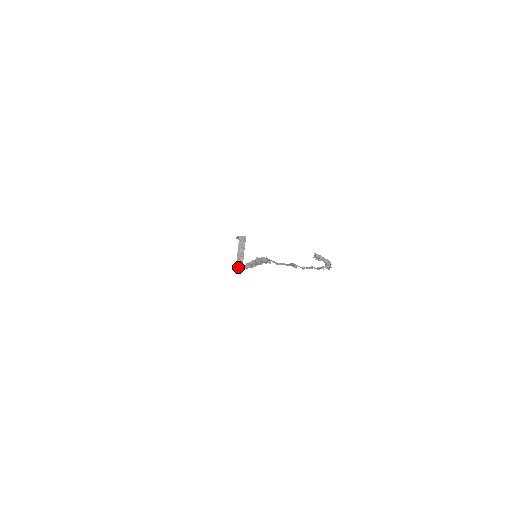
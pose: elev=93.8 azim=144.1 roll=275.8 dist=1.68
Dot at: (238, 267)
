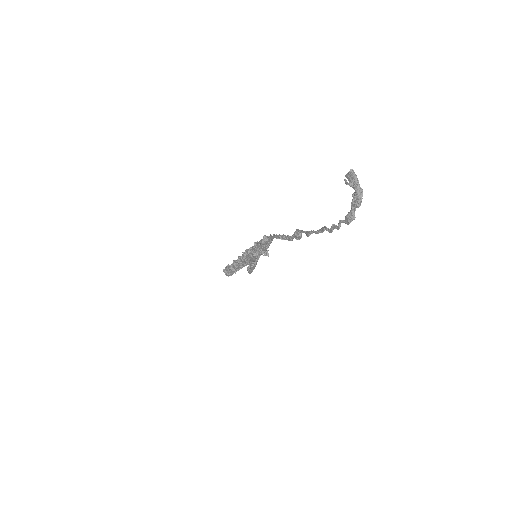
Dot at: (225, 271)
